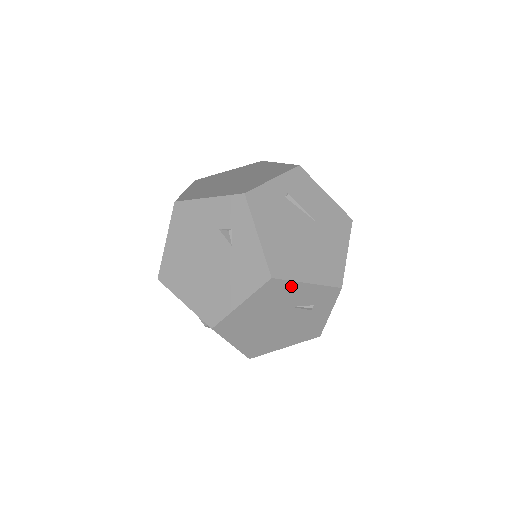
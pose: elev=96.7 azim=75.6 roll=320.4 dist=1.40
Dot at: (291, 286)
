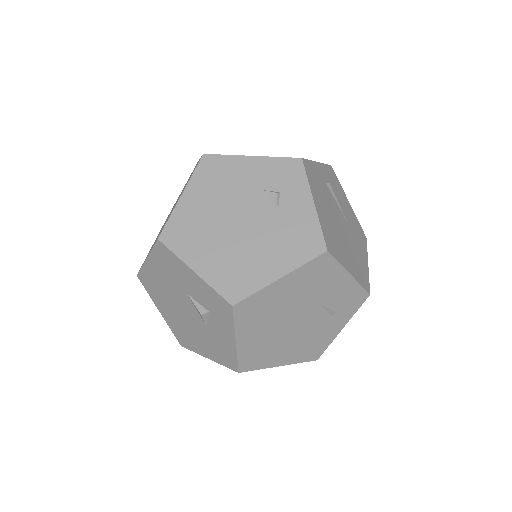
Dot at: (335, 271)
